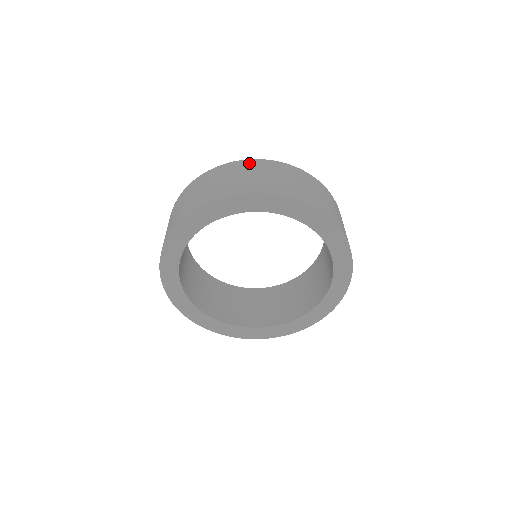
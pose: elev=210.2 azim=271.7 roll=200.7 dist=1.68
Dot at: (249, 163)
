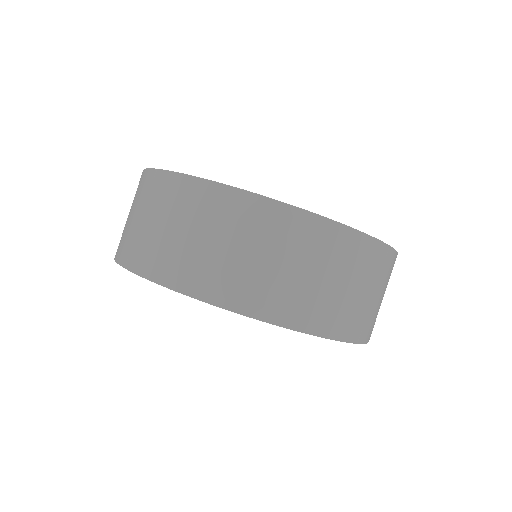
Dot at: (153, 182)
